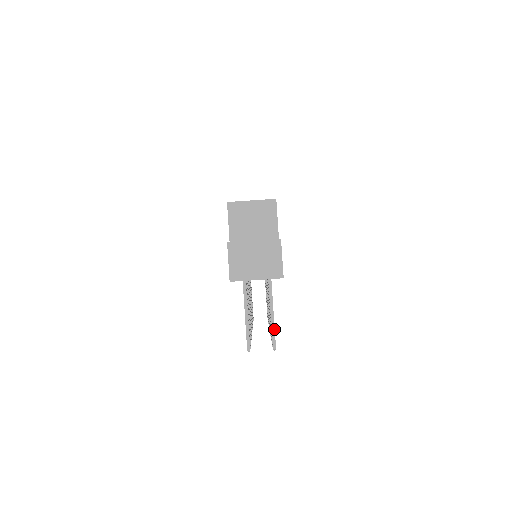
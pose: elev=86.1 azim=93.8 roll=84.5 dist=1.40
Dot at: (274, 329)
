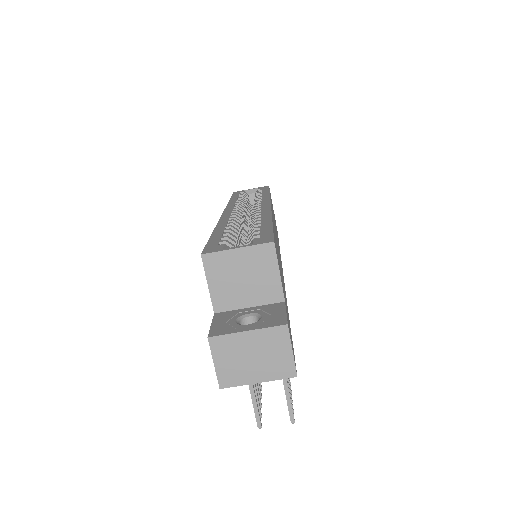
Dot at: (290, 400)
